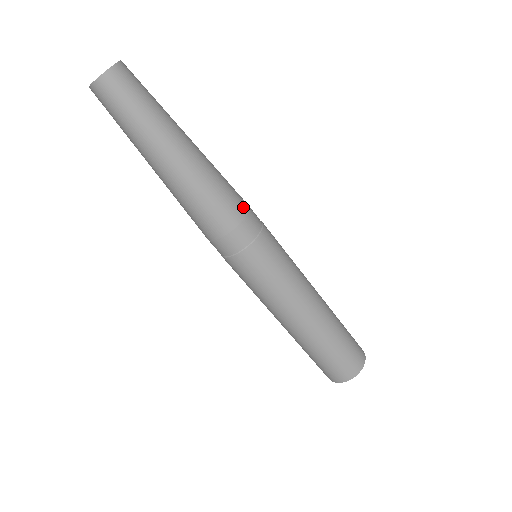
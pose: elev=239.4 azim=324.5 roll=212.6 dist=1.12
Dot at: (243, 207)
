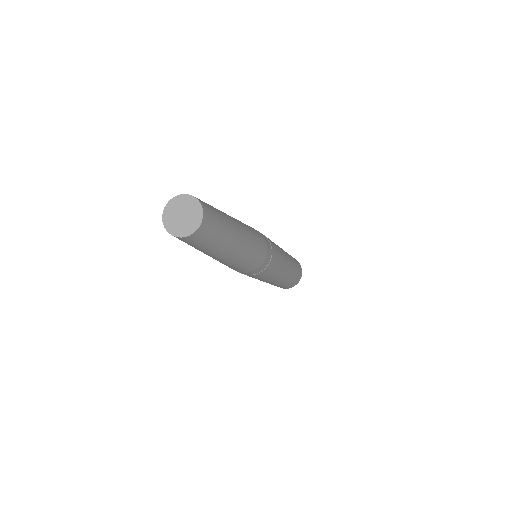
Dot at: (249, 270)
